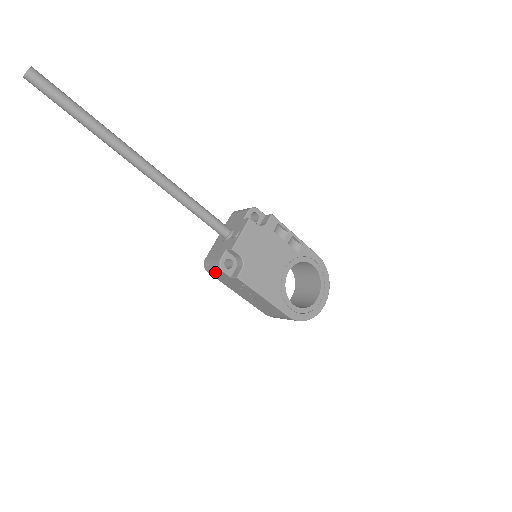
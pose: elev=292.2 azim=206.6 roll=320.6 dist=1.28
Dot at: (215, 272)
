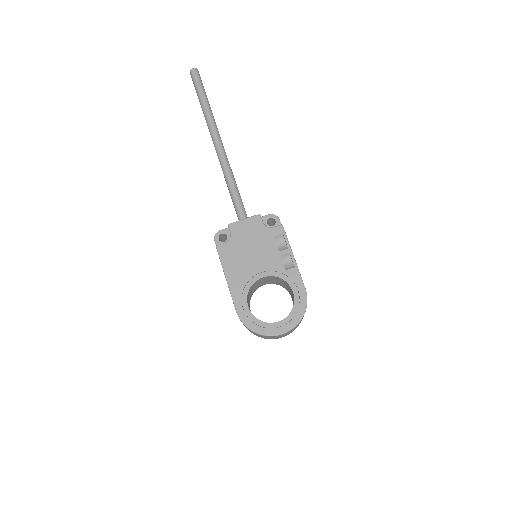
Dot at: occluded
